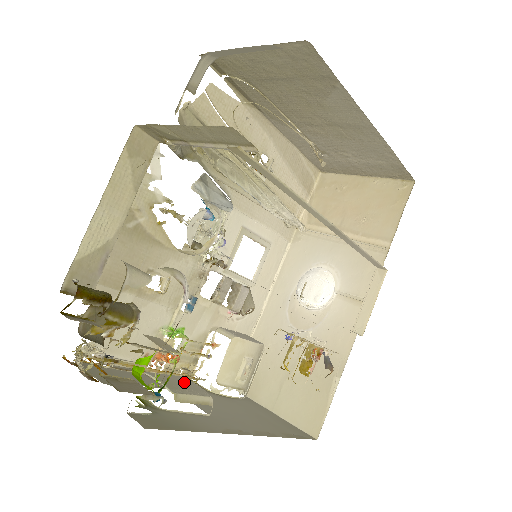
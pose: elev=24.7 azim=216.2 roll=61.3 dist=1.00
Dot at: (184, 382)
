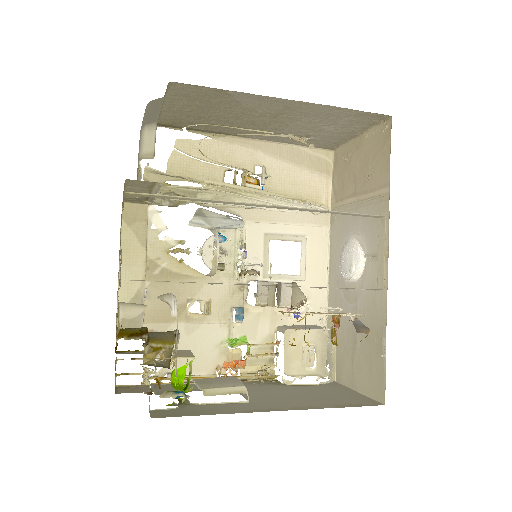
Dot at: (224, 380)
